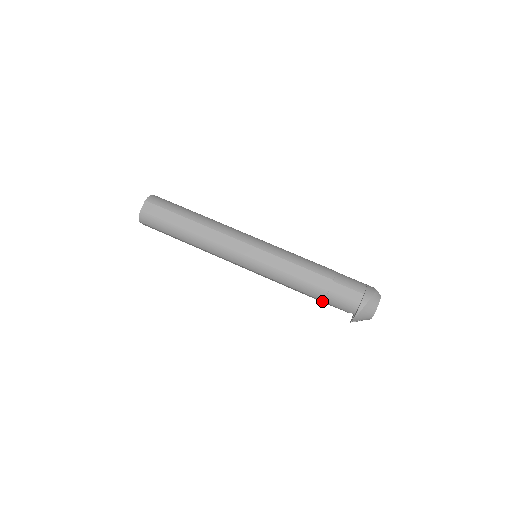
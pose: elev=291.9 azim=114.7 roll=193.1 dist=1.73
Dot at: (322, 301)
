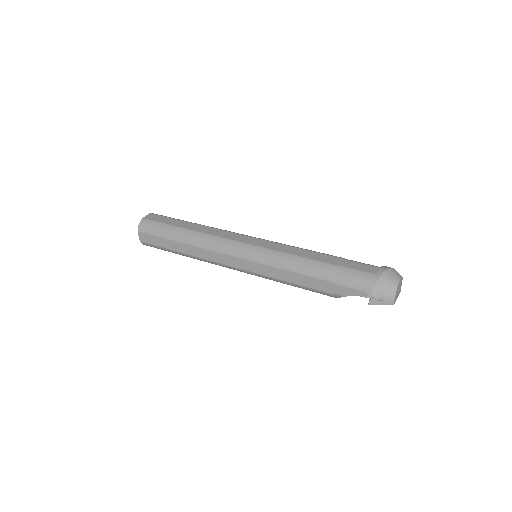
Dot at: (332, 286)
